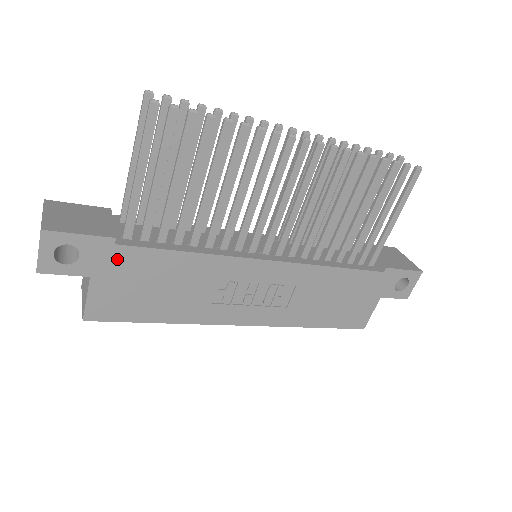
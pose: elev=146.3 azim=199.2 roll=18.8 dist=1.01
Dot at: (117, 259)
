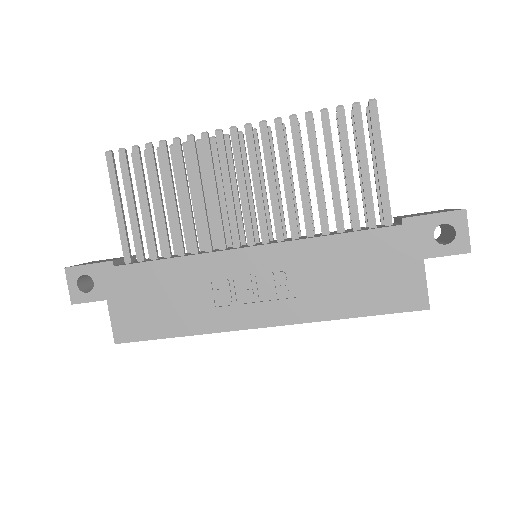
Dot at: (120, 279)
